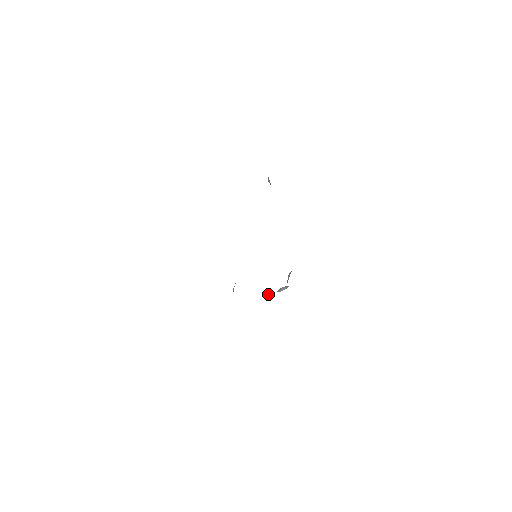
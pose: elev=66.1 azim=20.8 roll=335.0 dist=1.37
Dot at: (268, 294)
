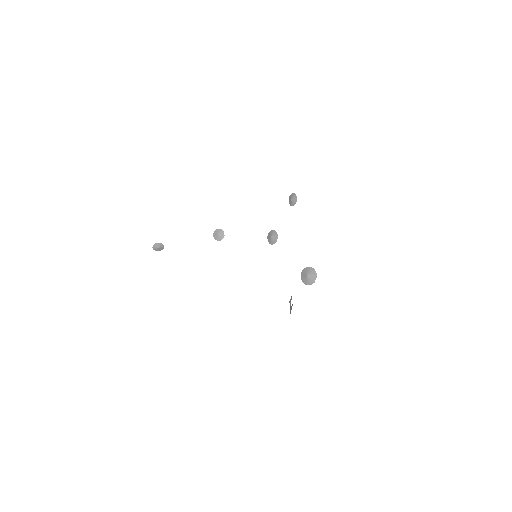
Dot at: occluded
